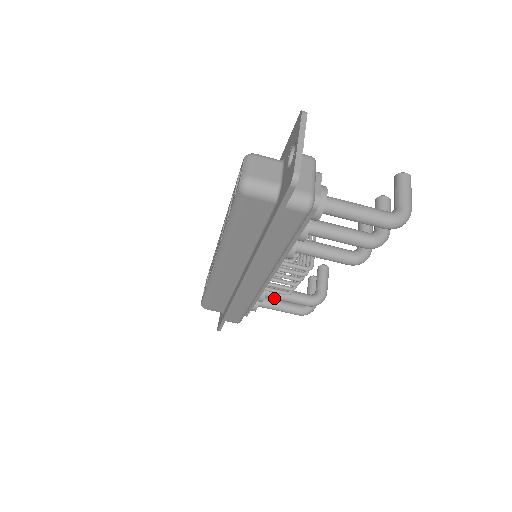
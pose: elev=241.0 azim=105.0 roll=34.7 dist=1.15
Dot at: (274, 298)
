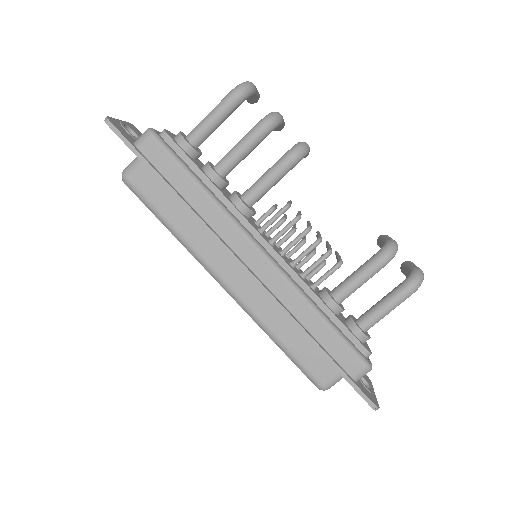
Dot at: (346, 292)
